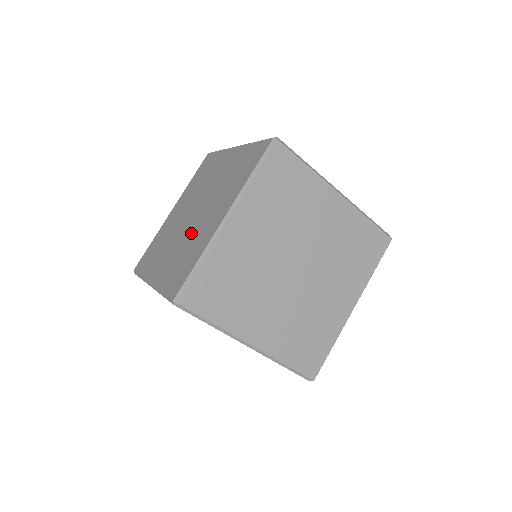
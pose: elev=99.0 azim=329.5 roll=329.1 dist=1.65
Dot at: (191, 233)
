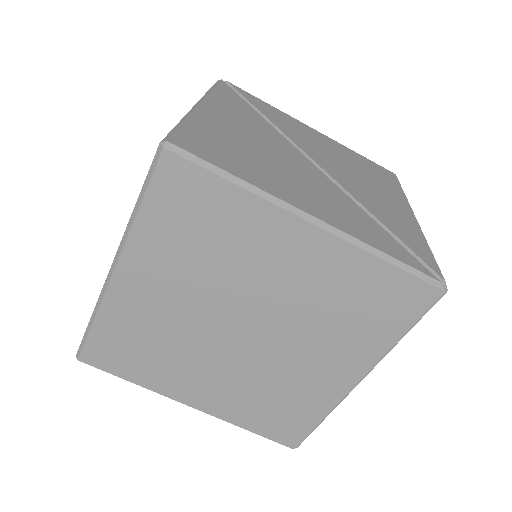
Dot at: occluded
